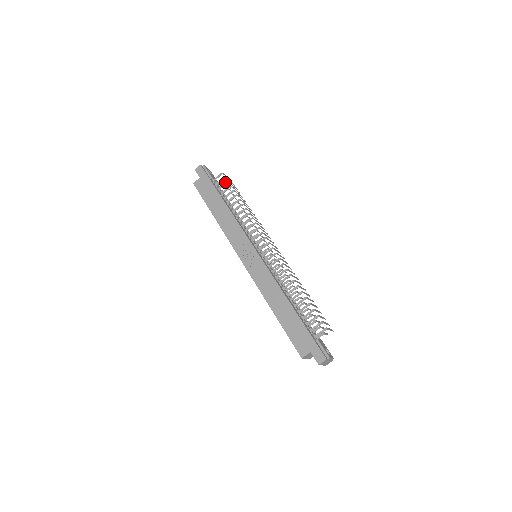
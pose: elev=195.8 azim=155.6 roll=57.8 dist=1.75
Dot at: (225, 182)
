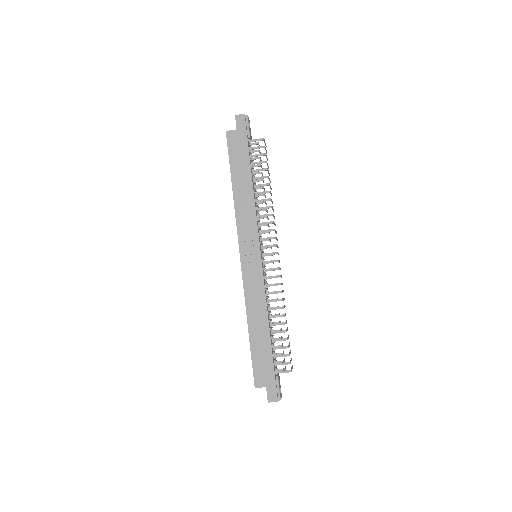
Dot at: (259, 145)
